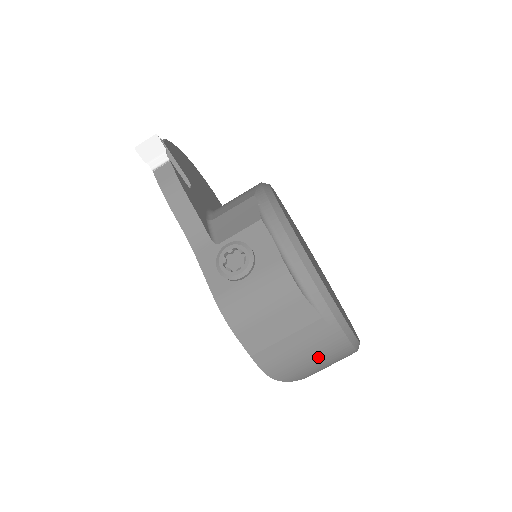
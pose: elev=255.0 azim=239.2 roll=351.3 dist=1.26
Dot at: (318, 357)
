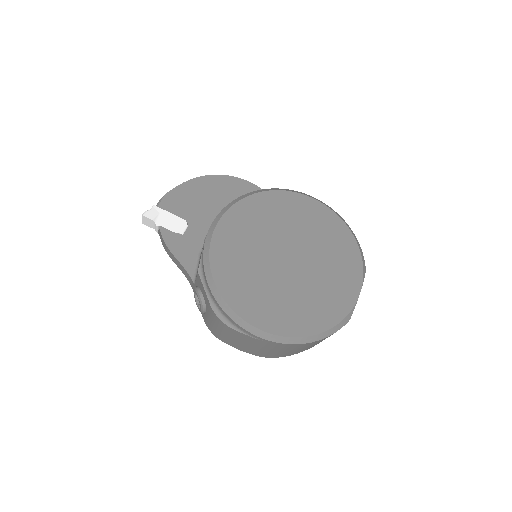
Dot at: (284, 350)
